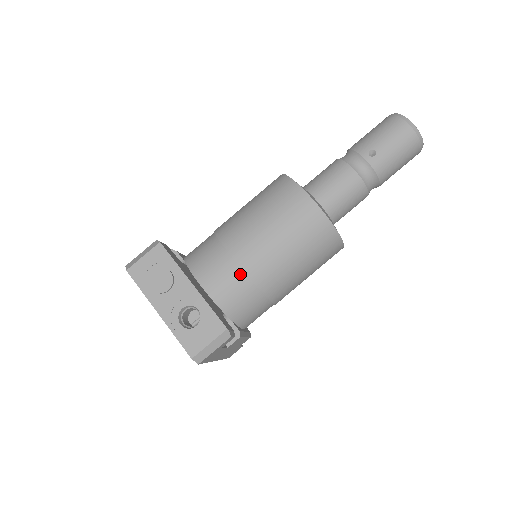
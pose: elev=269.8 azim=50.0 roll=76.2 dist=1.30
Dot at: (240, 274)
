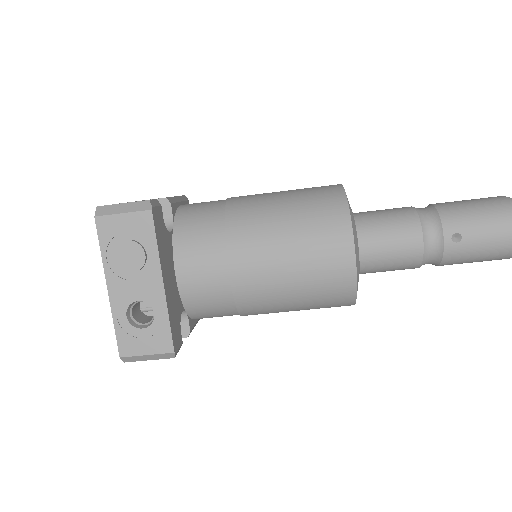
Dot at: (225, 285)
